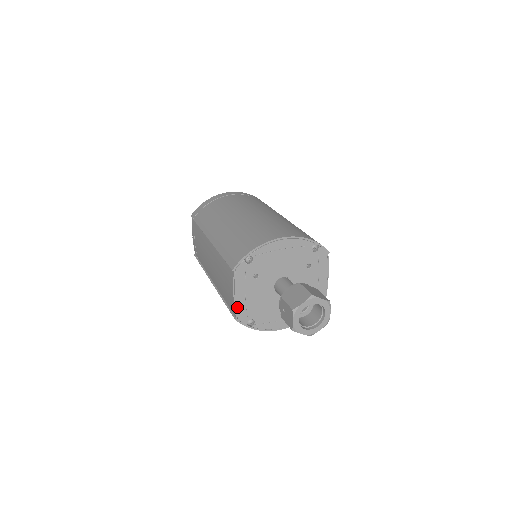
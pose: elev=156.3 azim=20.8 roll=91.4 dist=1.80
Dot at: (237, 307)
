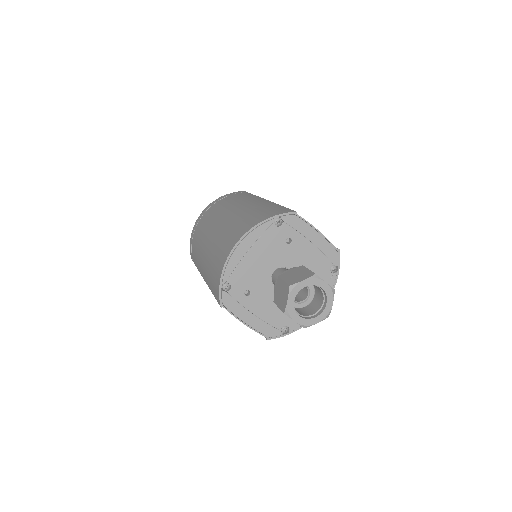
Dot at: (258, 330)
